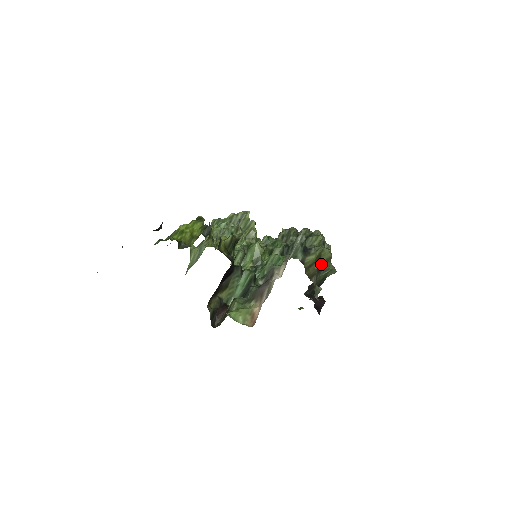
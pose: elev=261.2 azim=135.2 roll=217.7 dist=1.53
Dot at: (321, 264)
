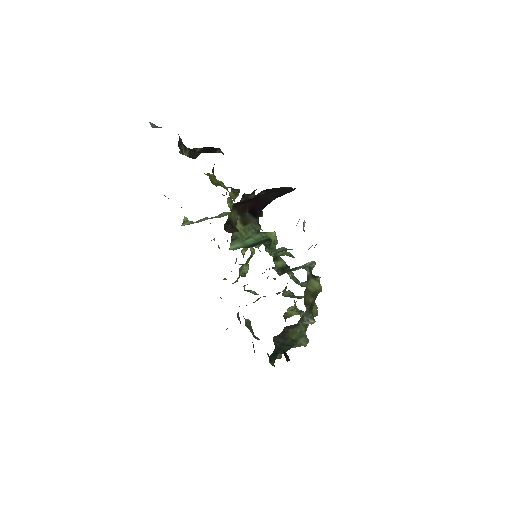
Dot at: occluded
